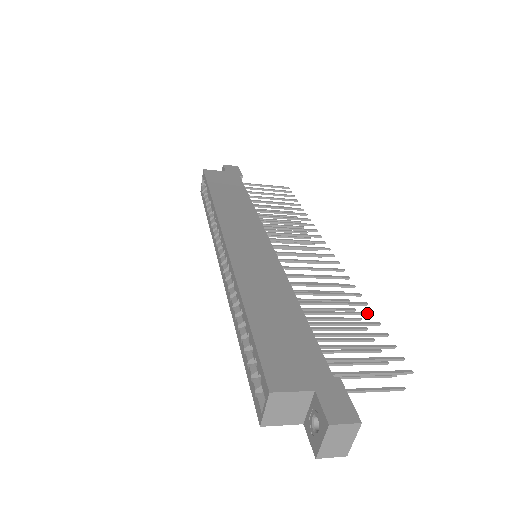
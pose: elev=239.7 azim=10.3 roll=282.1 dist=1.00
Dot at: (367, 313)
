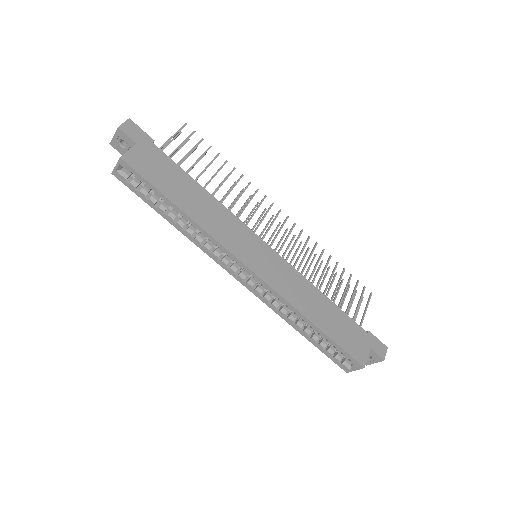
Dot at: occluded
